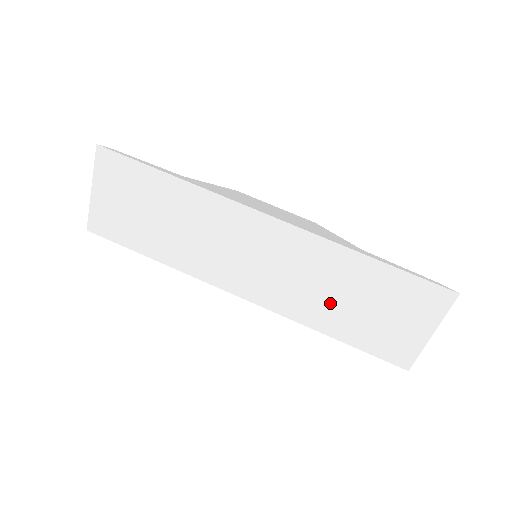
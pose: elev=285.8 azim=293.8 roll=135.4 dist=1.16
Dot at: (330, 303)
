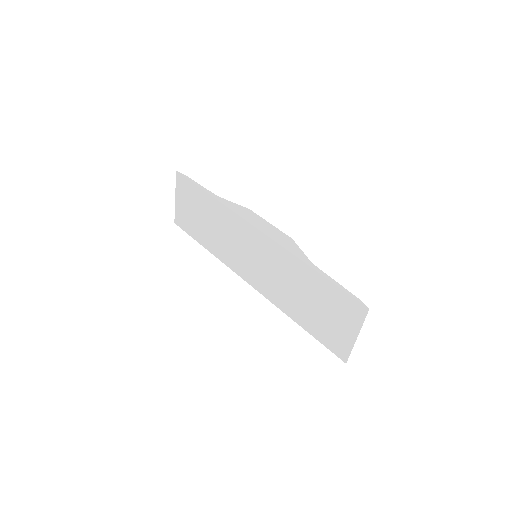
Dot at: (295, 298)
